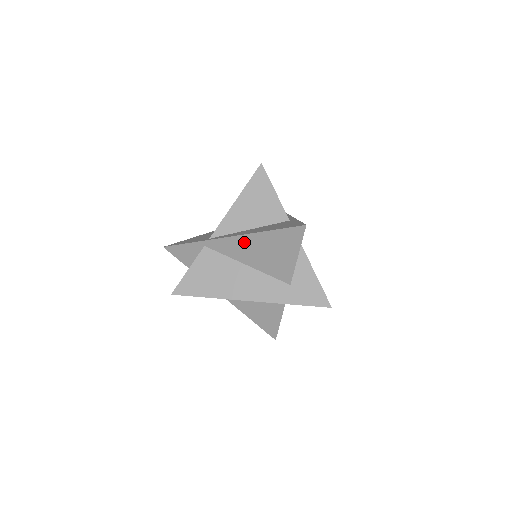
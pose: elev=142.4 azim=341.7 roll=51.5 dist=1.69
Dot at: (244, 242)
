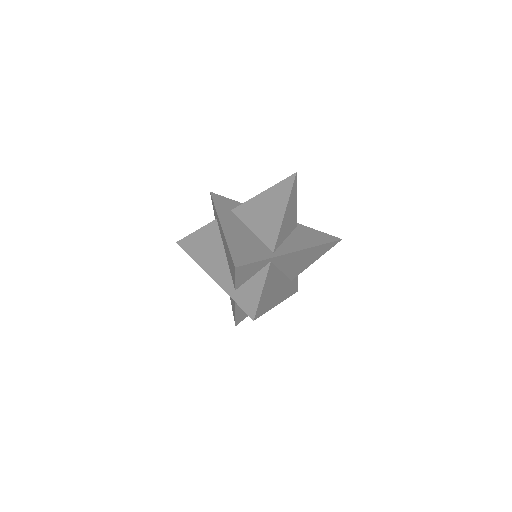
Dot at: (300, 254)
